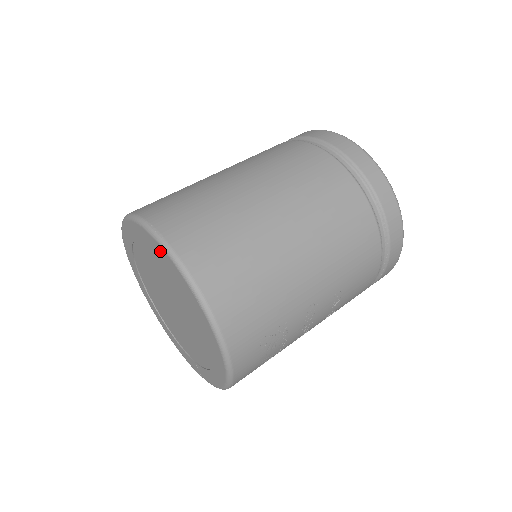
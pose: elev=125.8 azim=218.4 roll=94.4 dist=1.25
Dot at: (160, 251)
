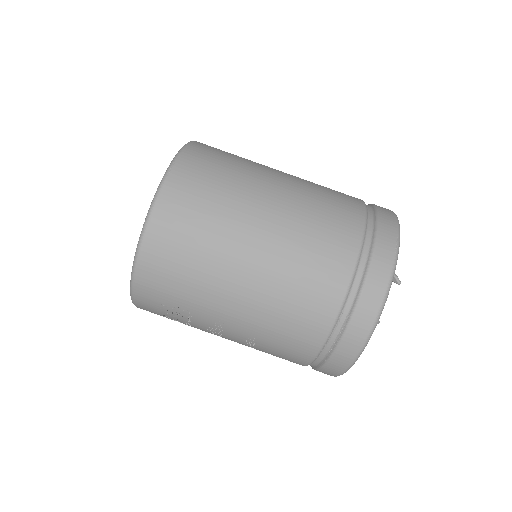
Dot at: occluded
